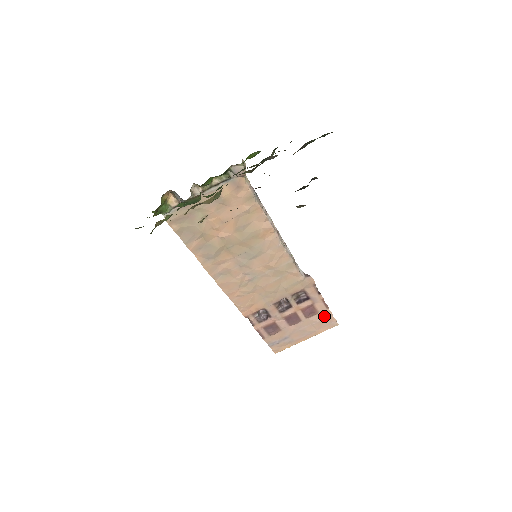
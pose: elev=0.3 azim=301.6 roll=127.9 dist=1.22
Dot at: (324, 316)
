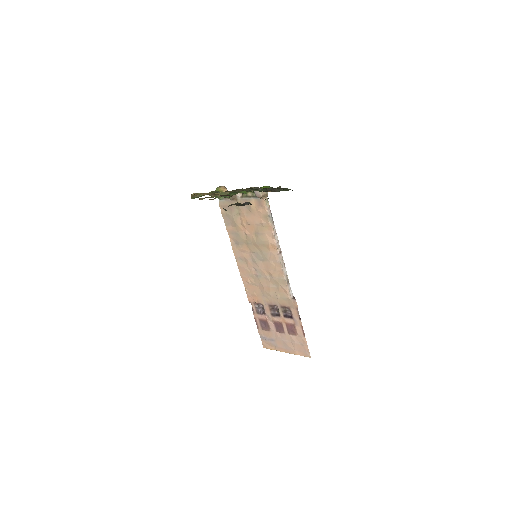
Dot at: (301, 341)
